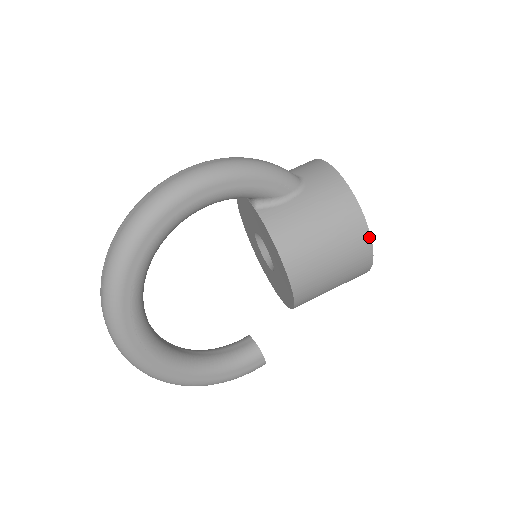
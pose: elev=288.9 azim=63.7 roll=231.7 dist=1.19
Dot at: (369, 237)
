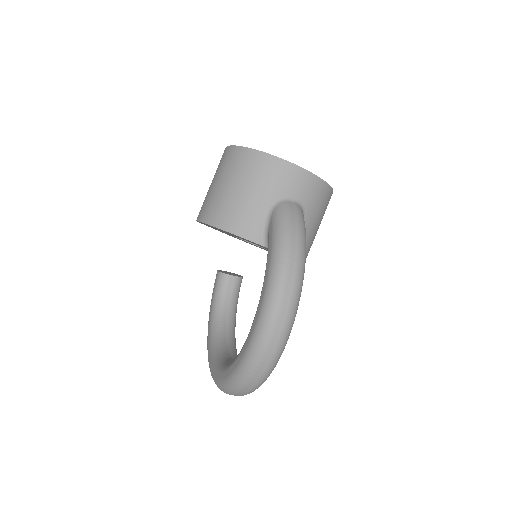
Dot at: occluded
